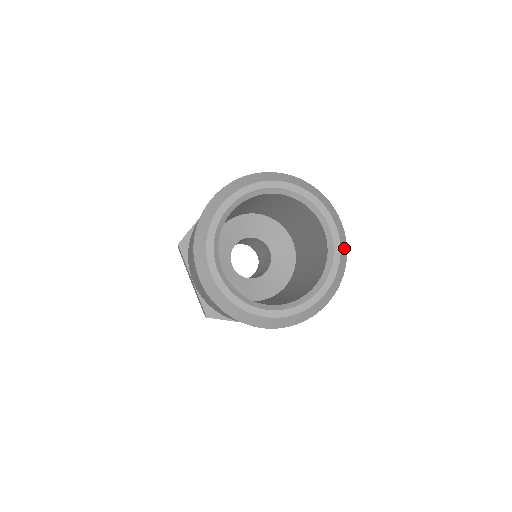
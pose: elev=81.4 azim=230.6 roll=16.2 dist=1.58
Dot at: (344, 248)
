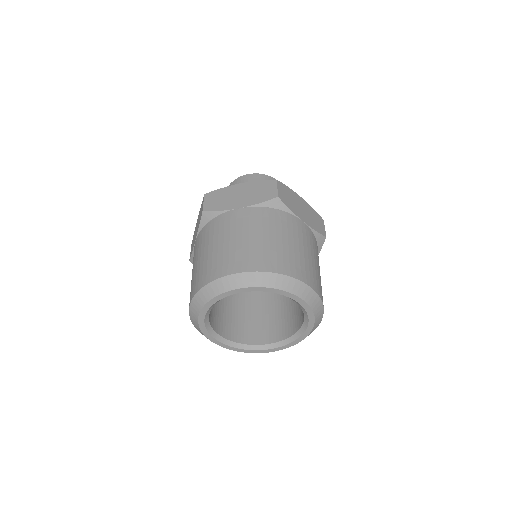
Dot at: (317, 303)
